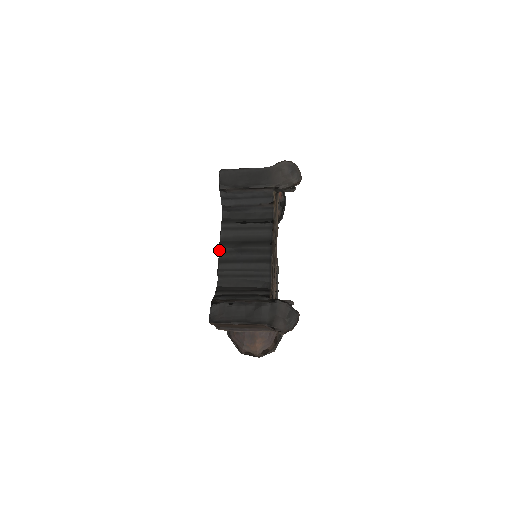
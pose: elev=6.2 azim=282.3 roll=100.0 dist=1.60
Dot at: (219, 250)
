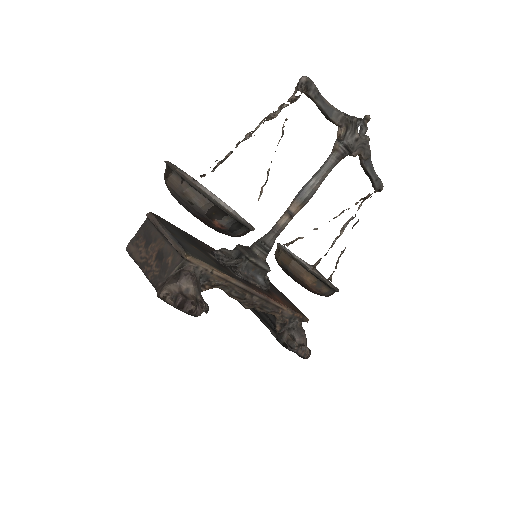
Dot at: occluded
